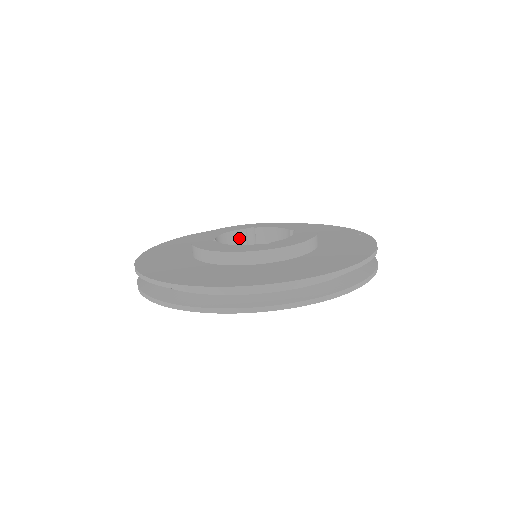
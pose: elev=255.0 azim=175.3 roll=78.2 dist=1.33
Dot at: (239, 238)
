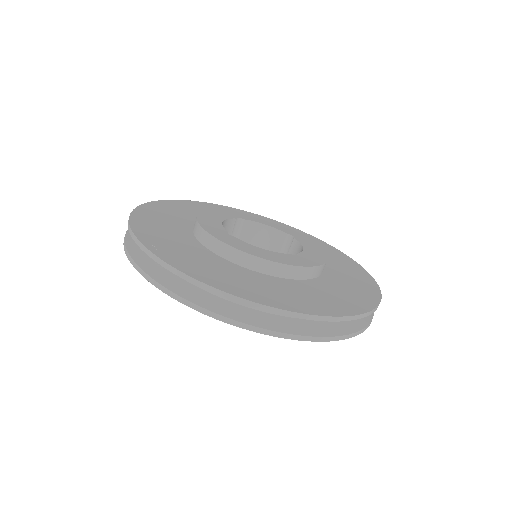
Dot at: (228, 227)
